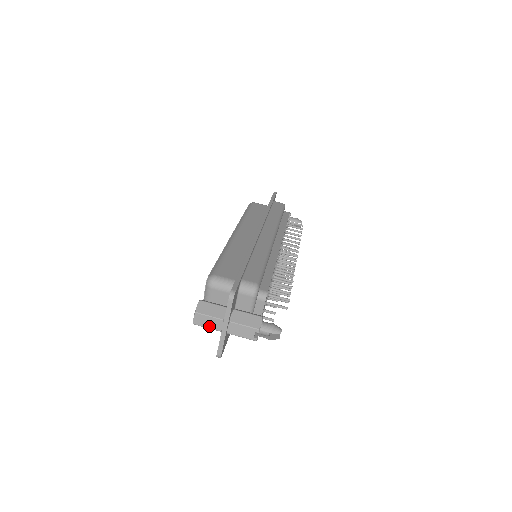
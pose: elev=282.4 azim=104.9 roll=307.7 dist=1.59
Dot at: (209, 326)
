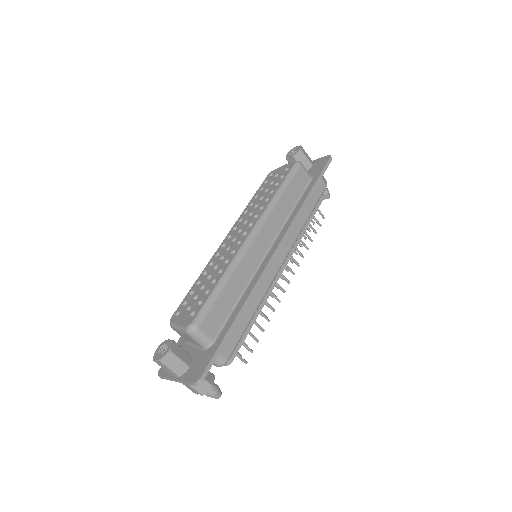
Dot at: (165, 369)
